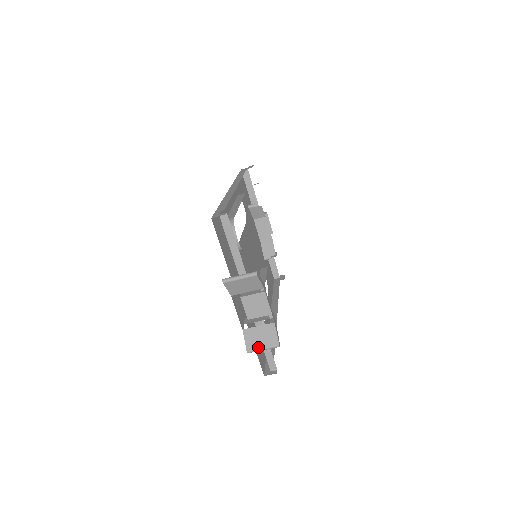
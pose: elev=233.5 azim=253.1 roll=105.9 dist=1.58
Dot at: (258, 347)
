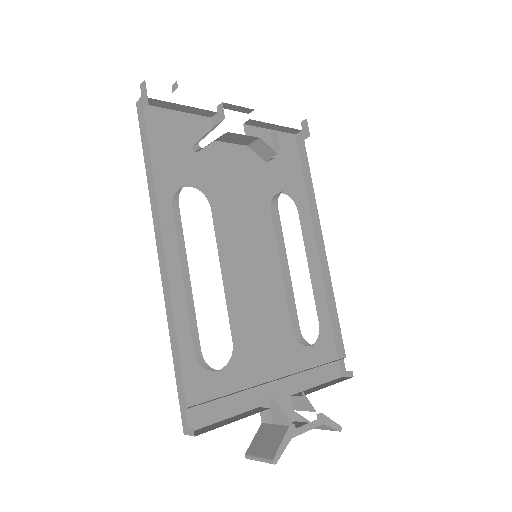
Dot at: occluded
